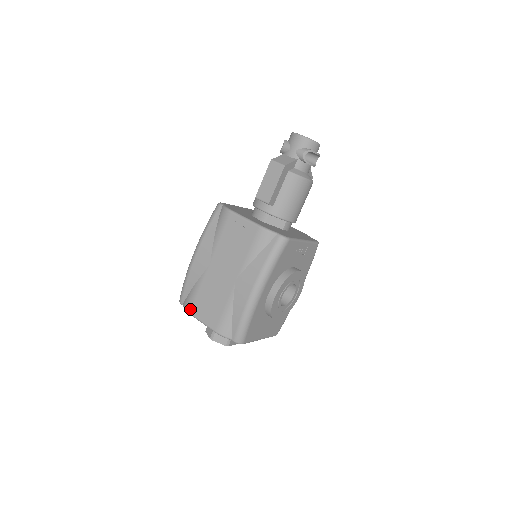
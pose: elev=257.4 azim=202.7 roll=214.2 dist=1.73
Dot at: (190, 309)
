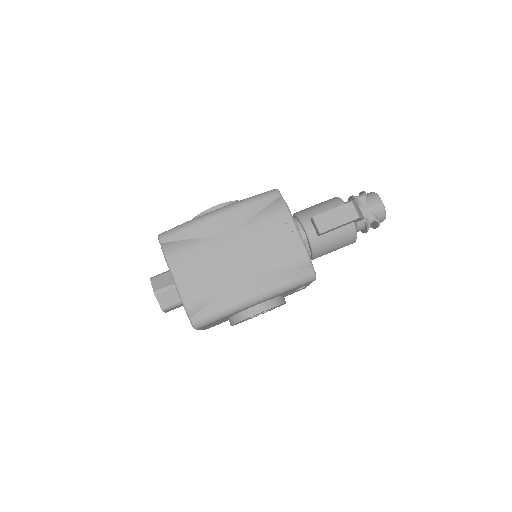
Dot at: (171, 257)
